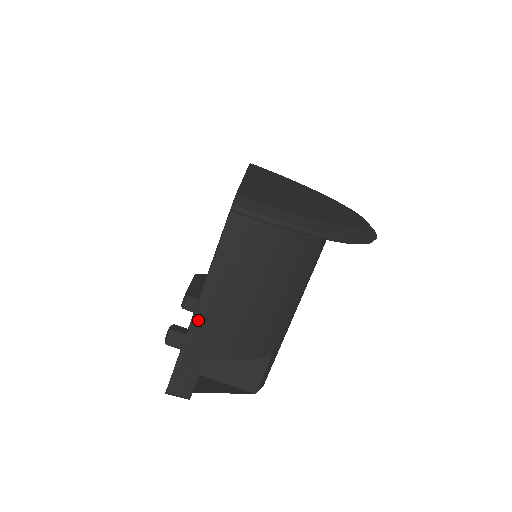
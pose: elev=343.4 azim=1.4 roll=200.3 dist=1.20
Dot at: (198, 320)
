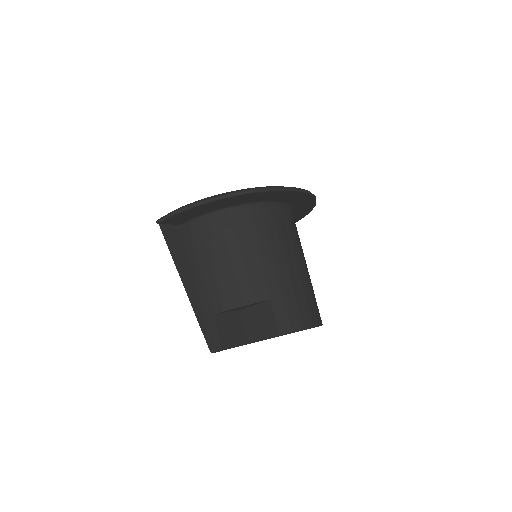
Dot at: (200, 295)
